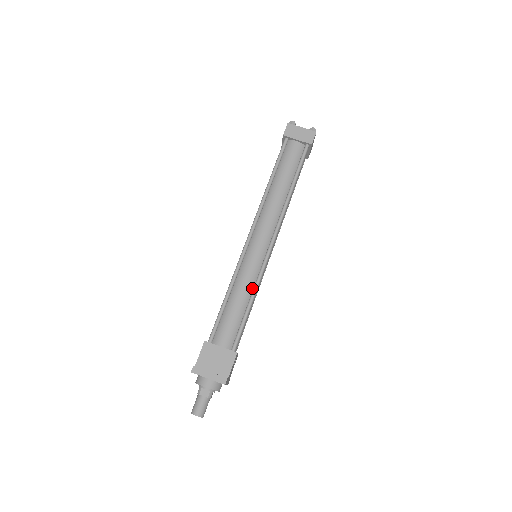
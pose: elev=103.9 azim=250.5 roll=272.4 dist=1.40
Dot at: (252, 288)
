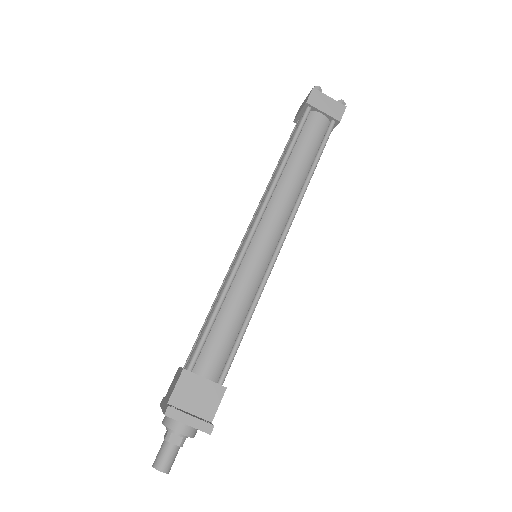
Dot at: (251, 300)
